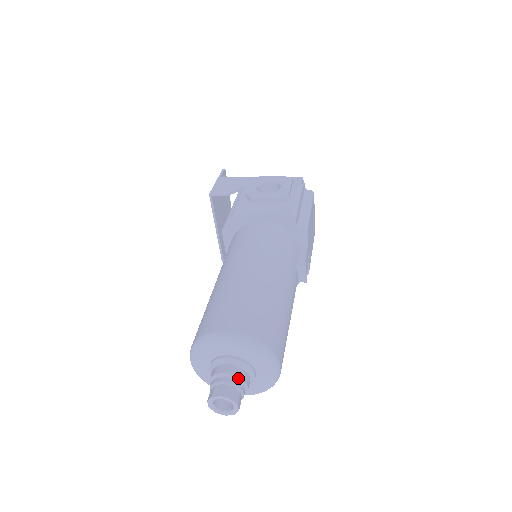
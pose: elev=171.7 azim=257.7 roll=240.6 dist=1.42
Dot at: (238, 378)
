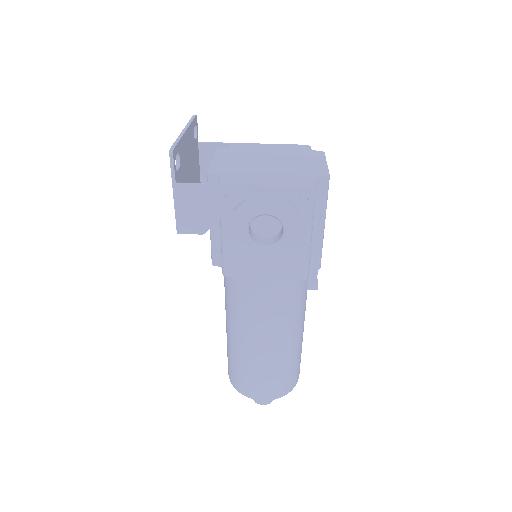
Dot at: occluded
